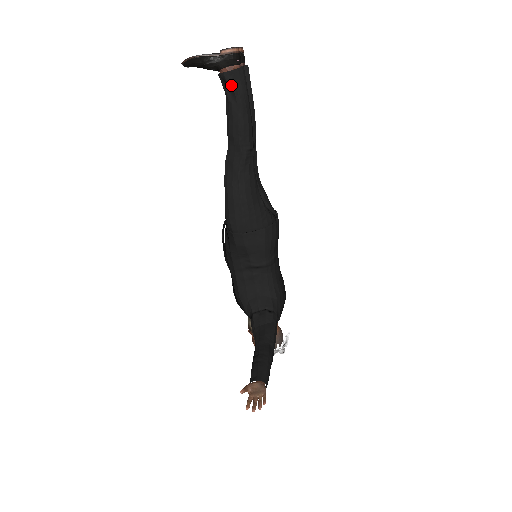
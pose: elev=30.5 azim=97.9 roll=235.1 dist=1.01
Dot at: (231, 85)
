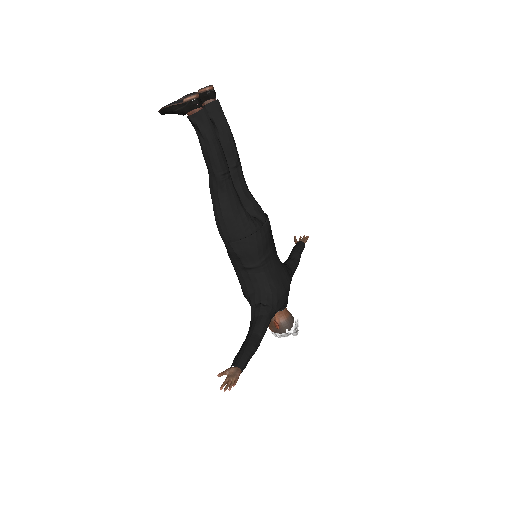
Dot at: (196, 125)
